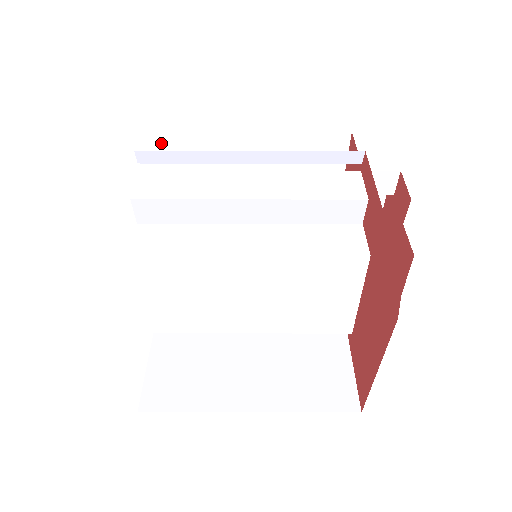
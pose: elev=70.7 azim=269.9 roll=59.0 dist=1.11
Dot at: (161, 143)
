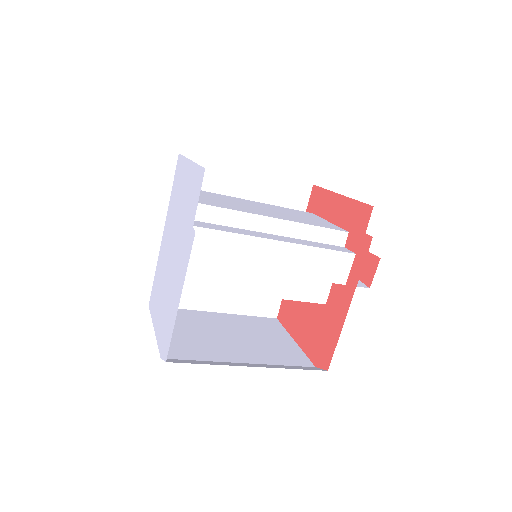
Dot at: occluded
